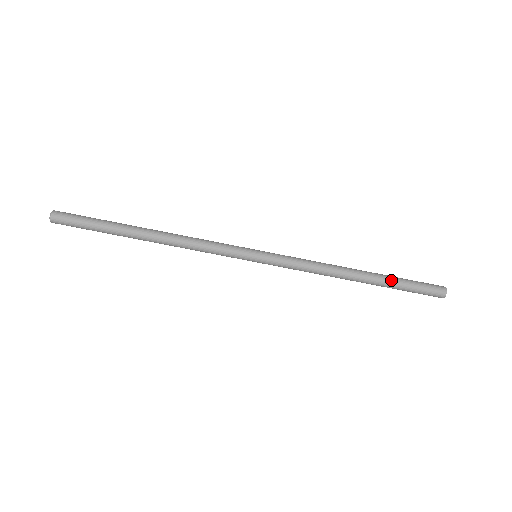
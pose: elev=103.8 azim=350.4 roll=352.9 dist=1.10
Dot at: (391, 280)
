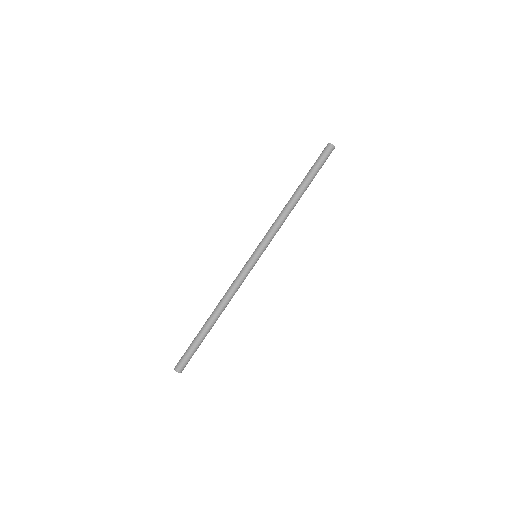
Dot at: (311, 178)
